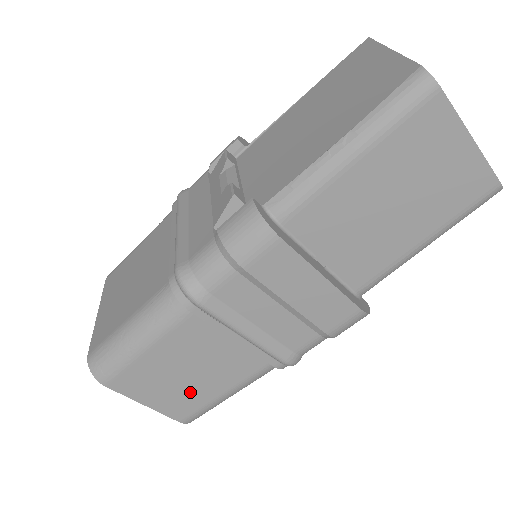
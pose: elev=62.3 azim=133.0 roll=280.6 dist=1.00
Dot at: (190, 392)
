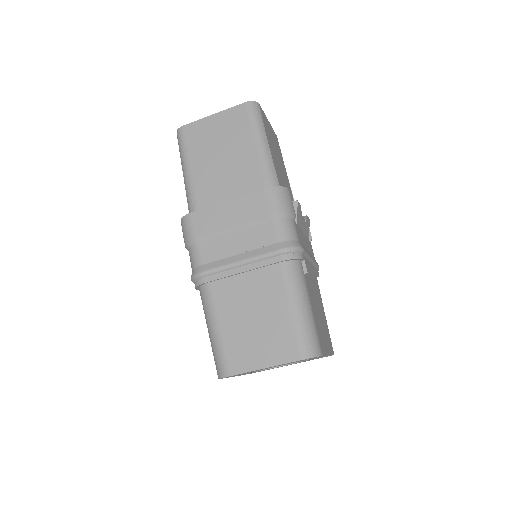
Dot at: (272, 330)
